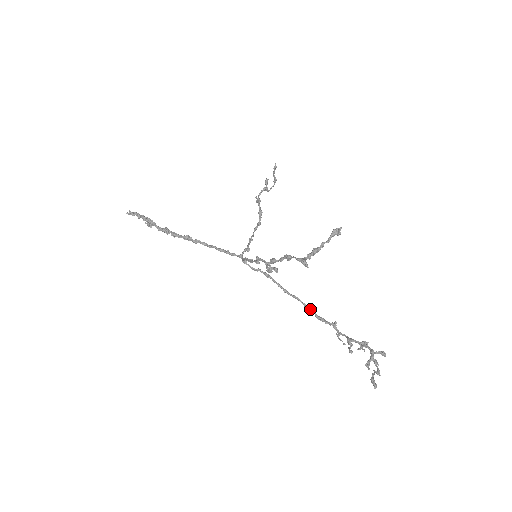
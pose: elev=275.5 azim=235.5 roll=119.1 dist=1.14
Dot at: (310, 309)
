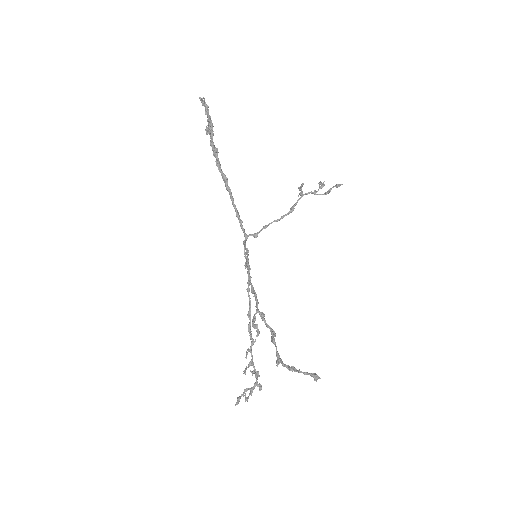
Dot at: (250, 317)
